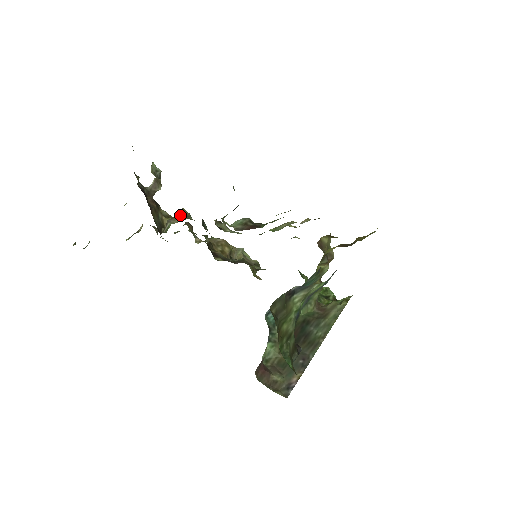
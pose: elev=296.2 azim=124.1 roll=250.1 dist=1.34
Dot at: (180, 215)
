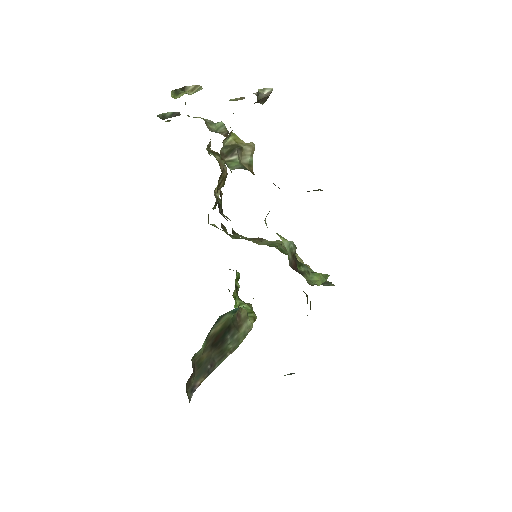
Dot at: (251, 157)
